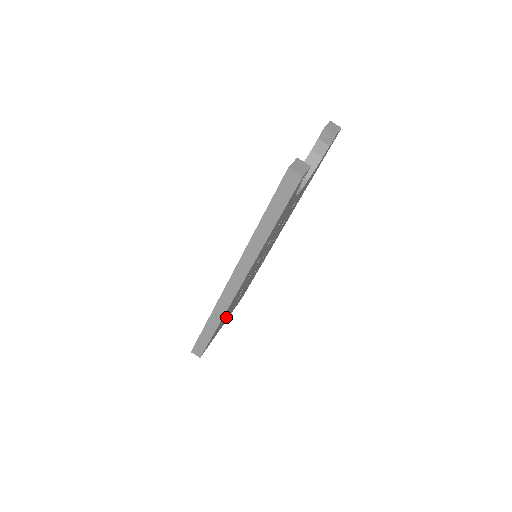
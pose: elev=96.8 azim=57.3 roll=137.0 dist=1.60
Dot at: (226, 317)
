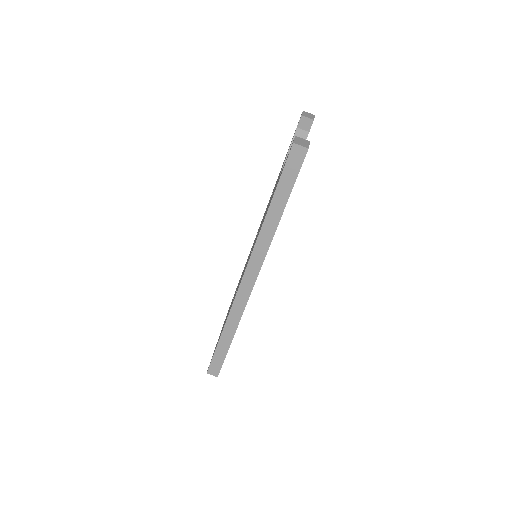
Dot at: occluded
